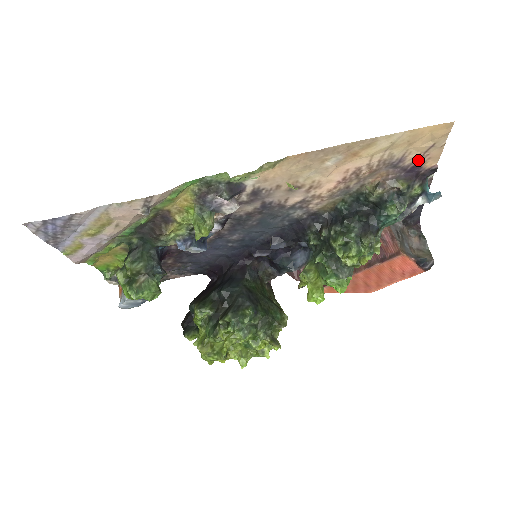
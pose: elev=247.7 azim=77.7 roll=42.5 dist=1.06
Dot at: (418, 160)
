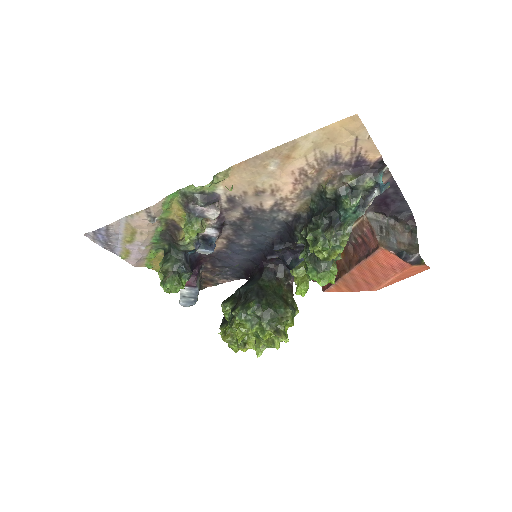
Dot at: (355, 154)
